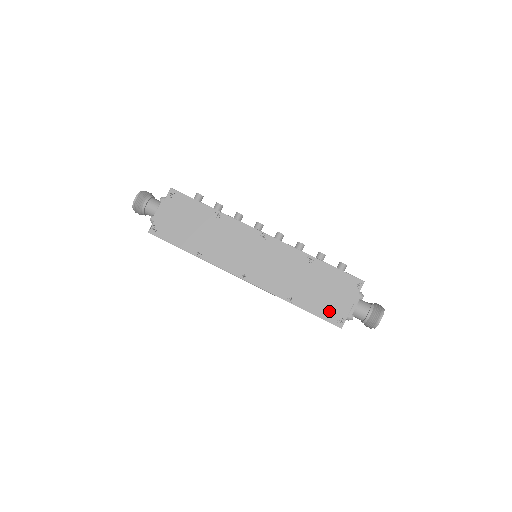
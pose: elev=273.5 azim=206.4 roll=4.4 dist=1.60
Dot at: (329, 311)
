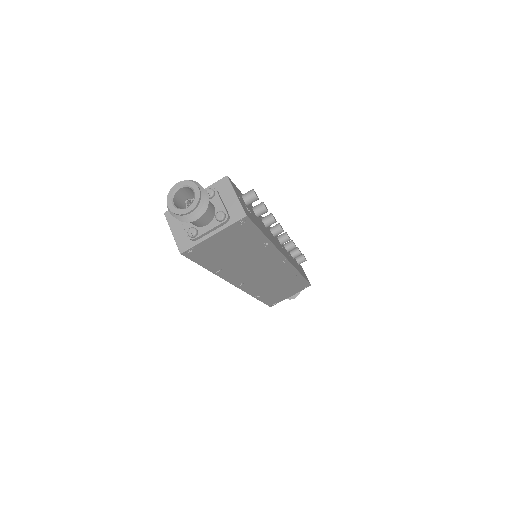
Dot at: (274, 300)
